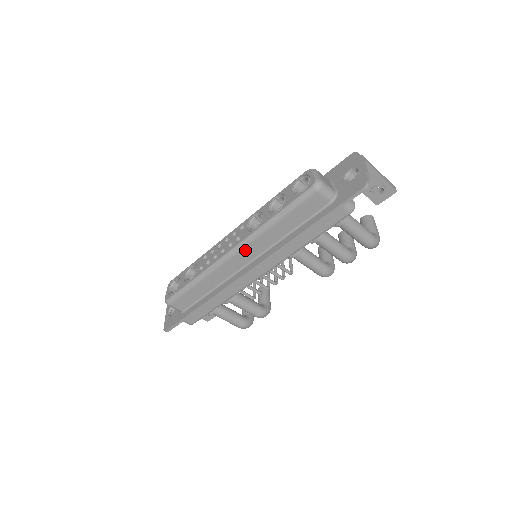
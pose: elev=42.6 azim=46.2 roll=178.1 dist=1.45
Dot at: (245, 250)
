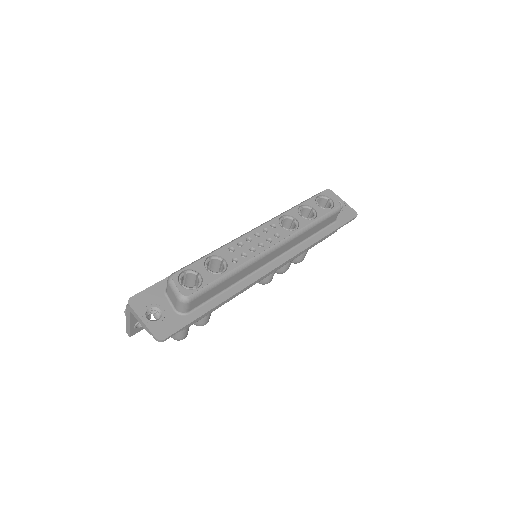
Dot at: (282, 247)
